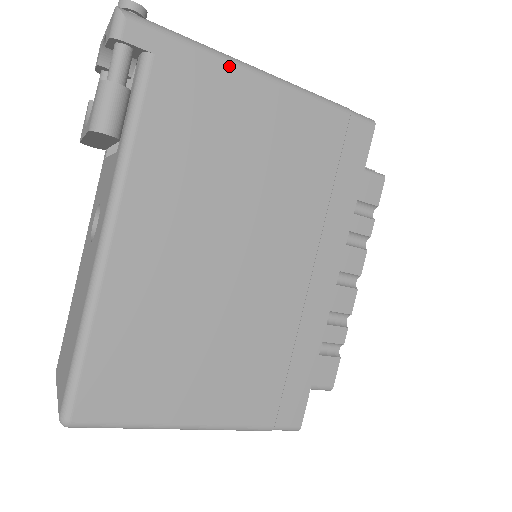
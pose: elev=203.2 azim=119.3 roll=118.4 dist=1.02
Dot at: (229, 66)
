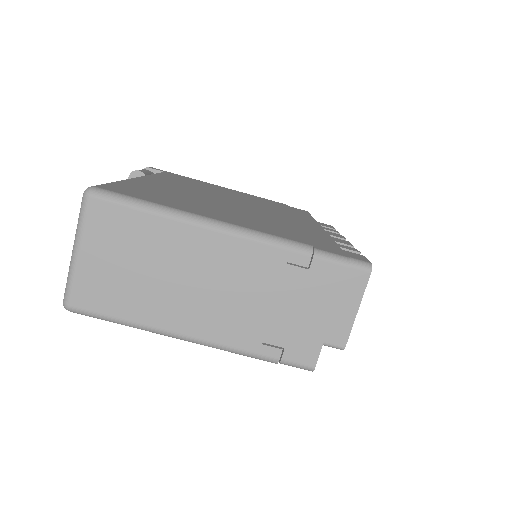
Dot at: occluded
